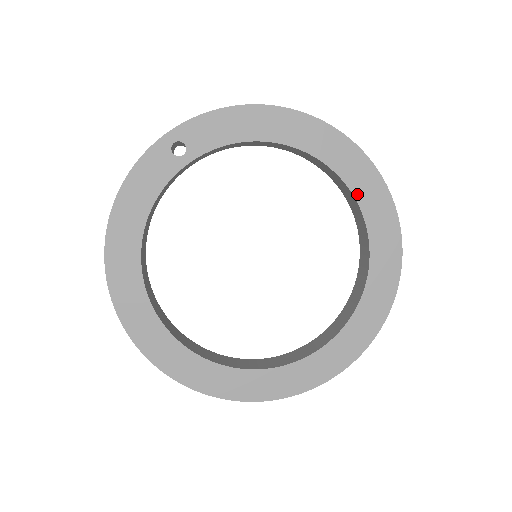
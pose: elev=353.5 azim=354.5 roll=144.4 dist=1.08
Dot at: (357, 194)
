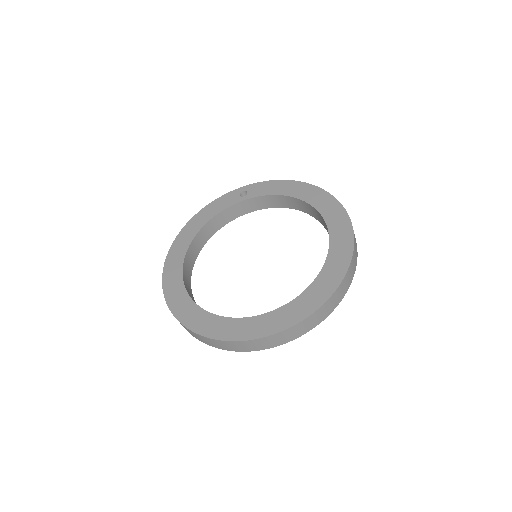
Dot at: (331, 229)
